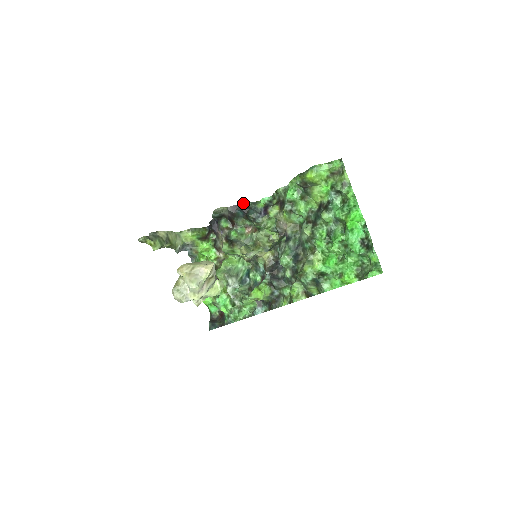
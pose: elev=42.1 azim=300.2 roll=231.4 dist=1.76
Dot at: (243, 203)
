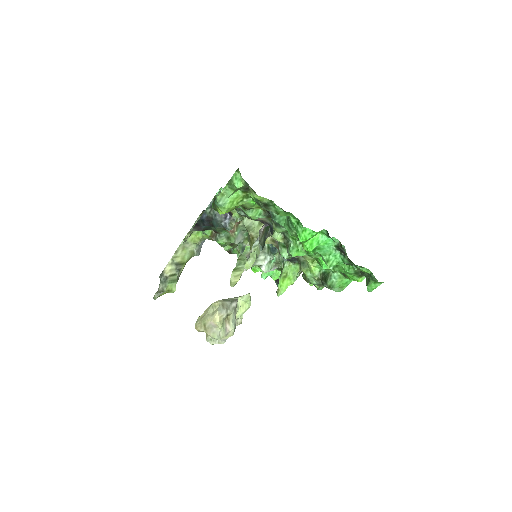
Dot at: (201, 217)
